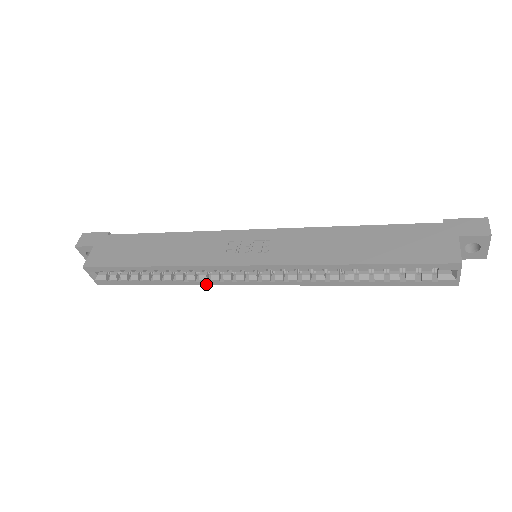
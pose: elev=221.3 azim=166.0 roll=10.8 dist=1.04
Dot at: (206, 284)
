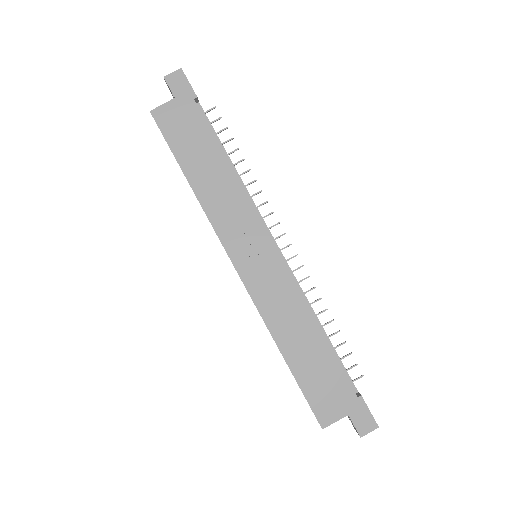
Dot at: occluded
